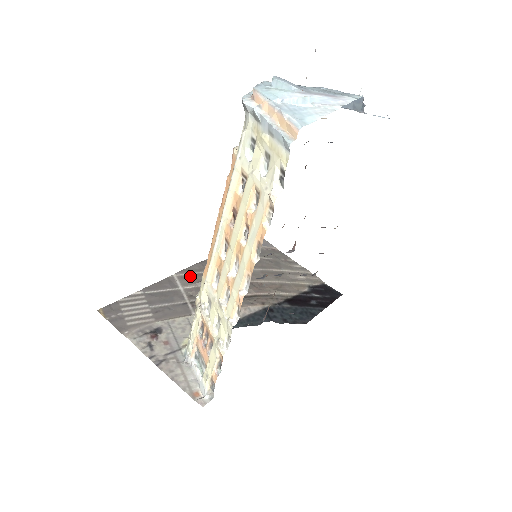
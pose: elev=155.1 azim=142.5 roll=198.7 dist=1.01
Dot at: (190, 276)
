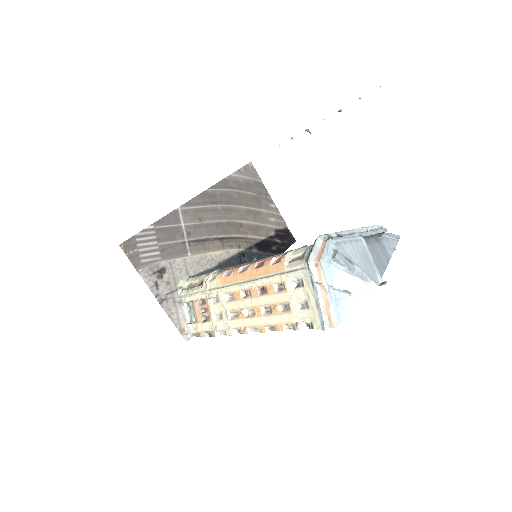
Dot at: (191, 211)
